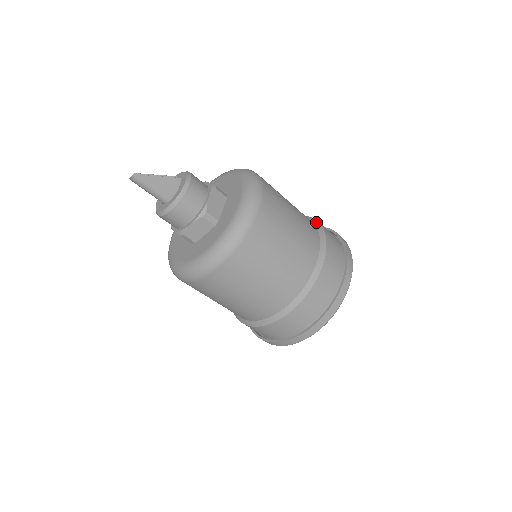
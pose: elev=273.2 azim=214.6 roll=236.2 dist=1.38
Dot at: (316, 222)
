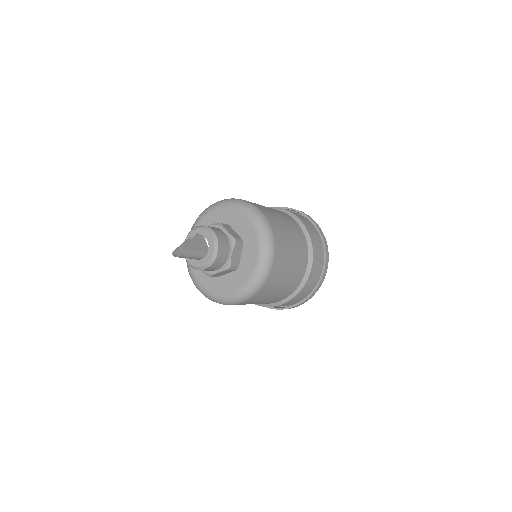
Dot at: occluded
